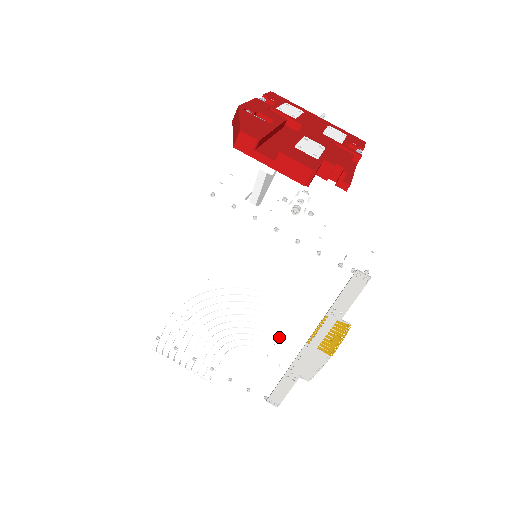
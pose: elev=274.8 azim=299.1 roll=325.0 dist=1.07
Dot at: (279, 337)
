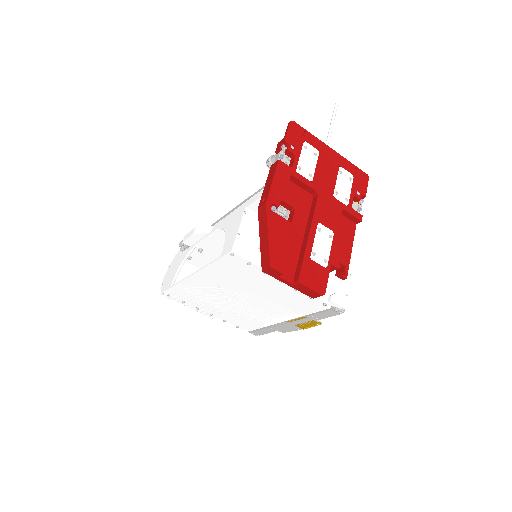
Dot at: (267, 316)
